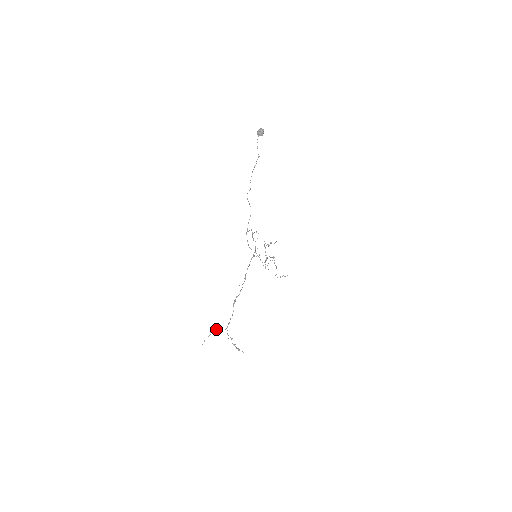
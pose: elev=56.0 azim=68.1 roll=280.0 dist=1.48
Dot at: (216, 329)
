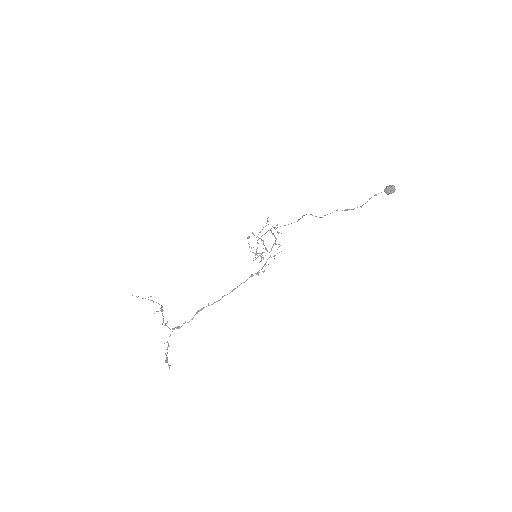
Dot at: (160, 310)
